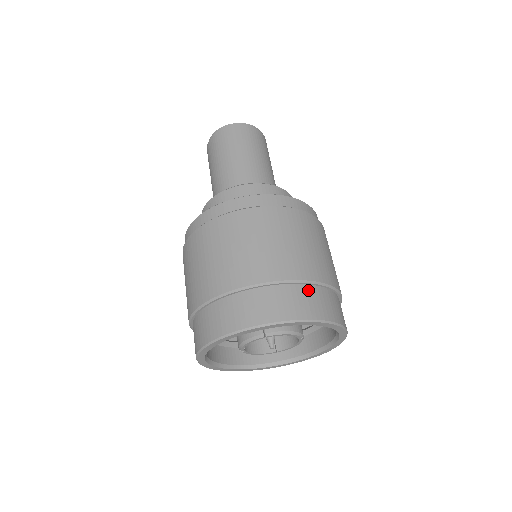
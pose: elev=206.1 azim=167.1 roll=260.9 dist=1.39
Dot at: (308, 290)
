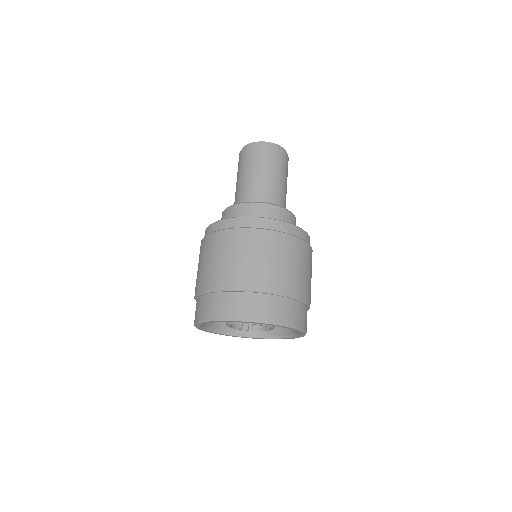
Dot at: (228, 296)
